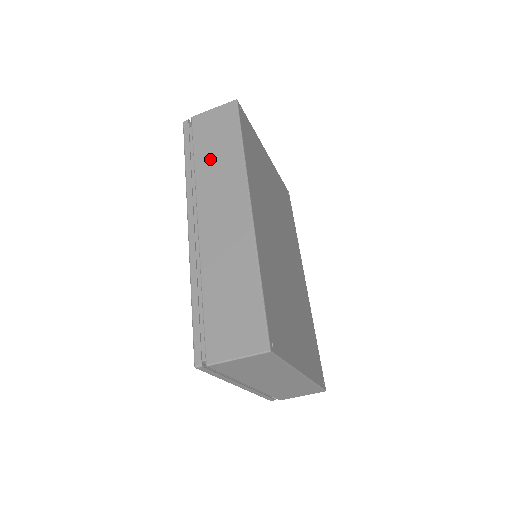
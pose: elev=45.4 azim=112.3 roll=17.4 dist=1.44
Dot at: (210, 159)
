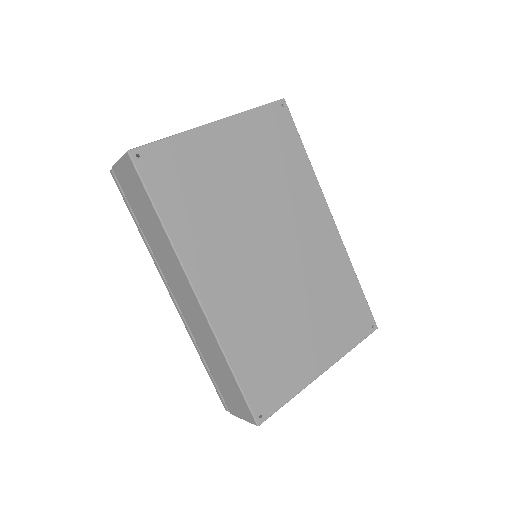
Dot at: (149, 231)
